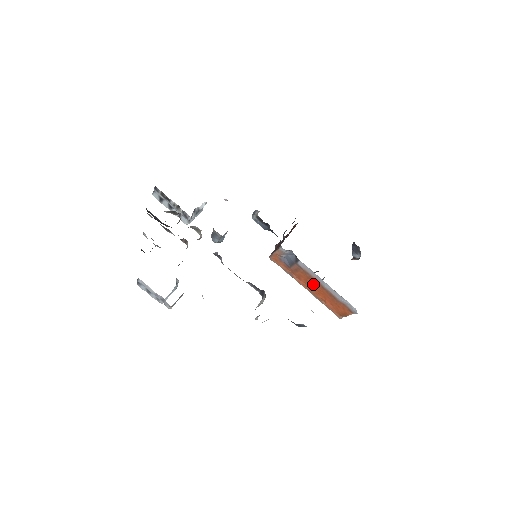
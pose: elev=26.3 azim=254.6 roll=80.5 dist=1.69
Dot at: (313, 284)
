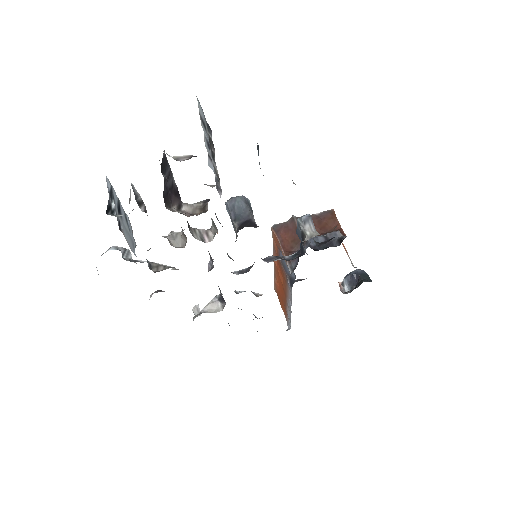
Dot at: (282, 283)
